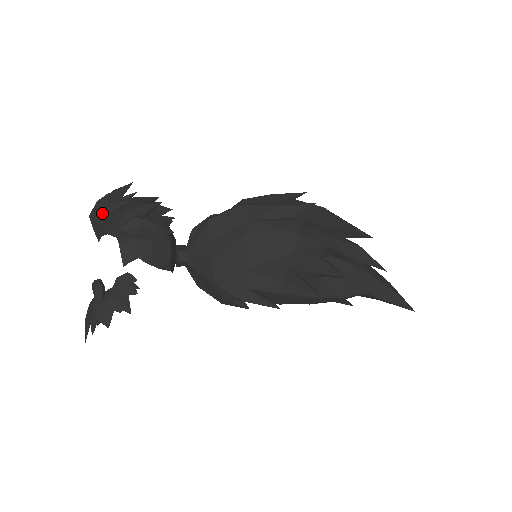
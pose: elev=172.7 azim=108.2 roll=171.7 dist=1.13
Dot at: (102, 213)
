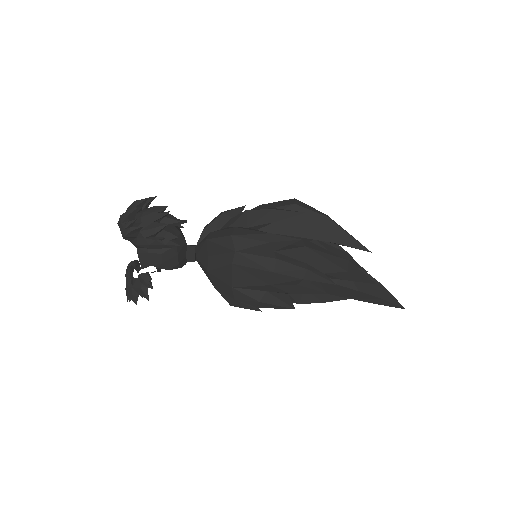
Dot at: (123, 229)
